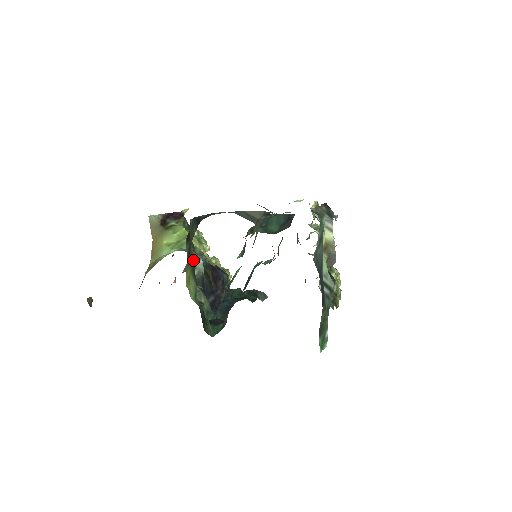
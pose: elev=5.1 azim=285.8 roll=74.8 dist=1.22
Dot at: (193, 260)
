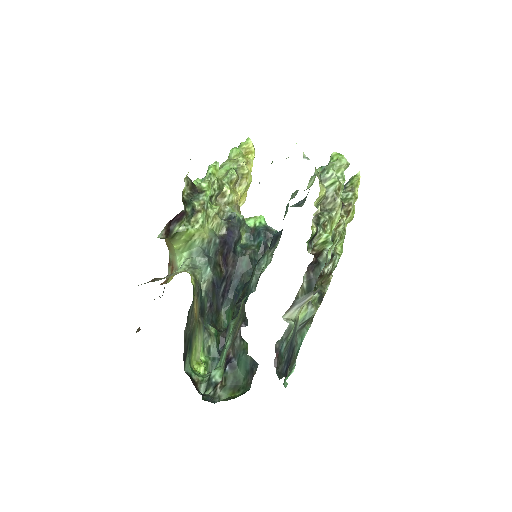
Dot at: (199, 294)
